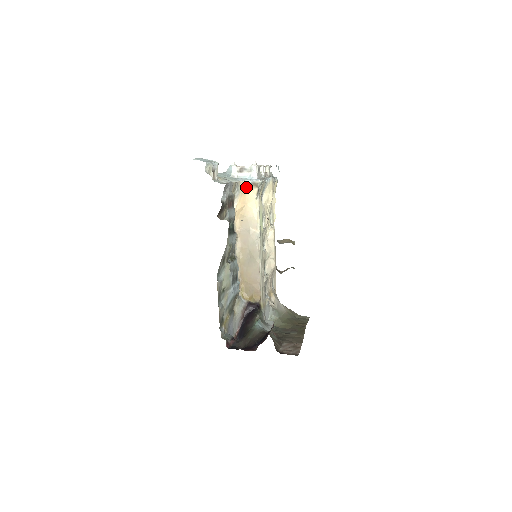
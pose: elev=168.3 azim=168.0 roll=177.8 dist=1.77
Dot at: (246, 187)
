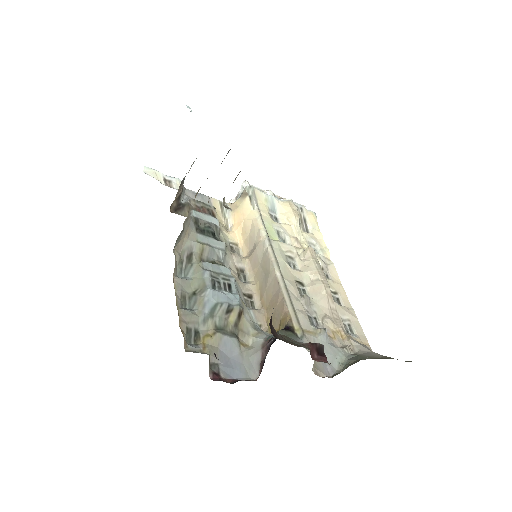
Dot at: (238, 204)
